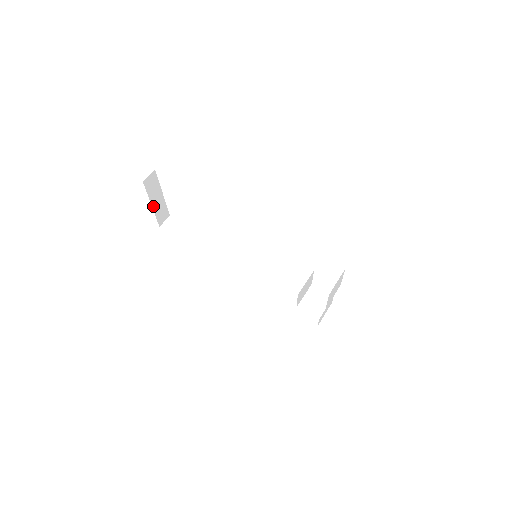
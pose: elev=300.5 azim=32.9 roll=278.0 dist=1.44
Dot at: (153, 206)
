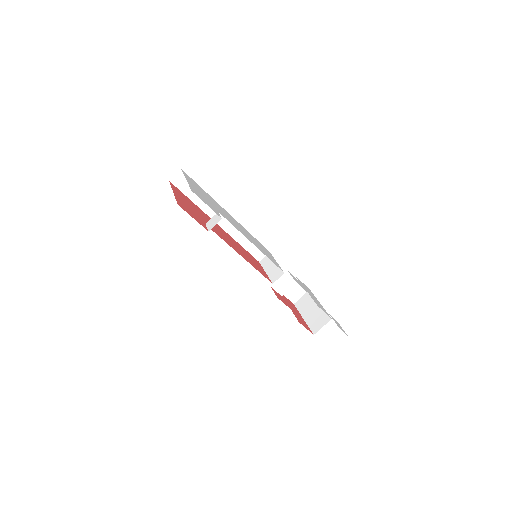
Dot at: occluded
